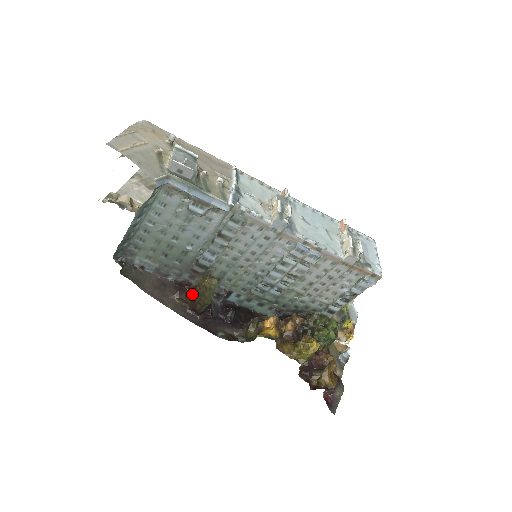
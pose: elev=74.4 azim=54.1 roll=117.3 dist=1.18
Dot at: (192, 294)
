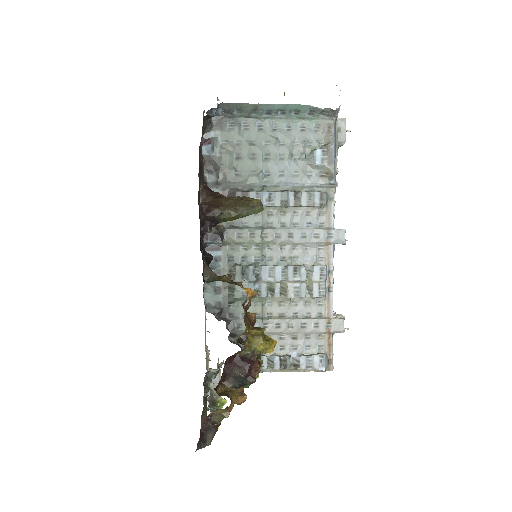
Dot at: (225, 197)
